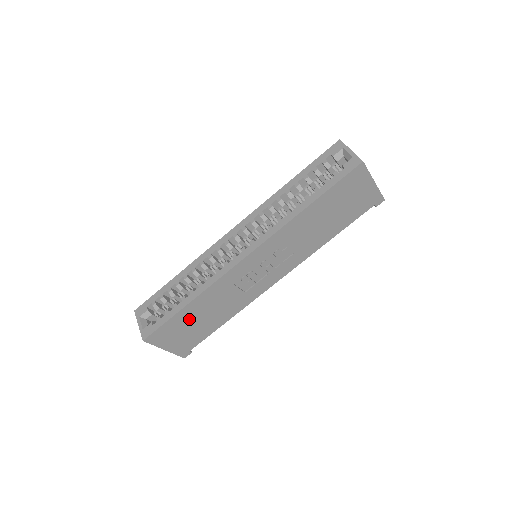
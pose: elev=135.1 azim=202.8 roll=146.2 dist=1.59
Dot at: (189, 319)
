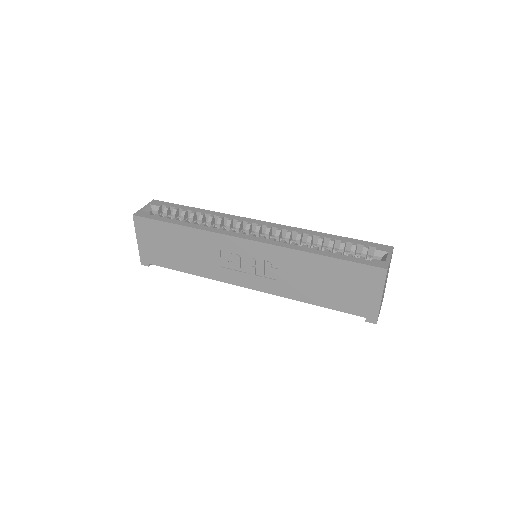
Dot at: (171, 238)
